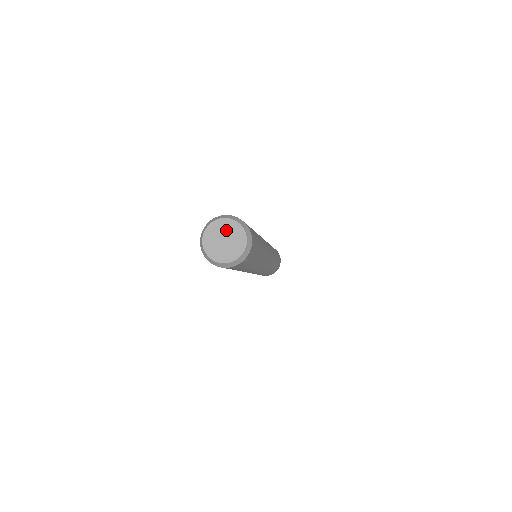
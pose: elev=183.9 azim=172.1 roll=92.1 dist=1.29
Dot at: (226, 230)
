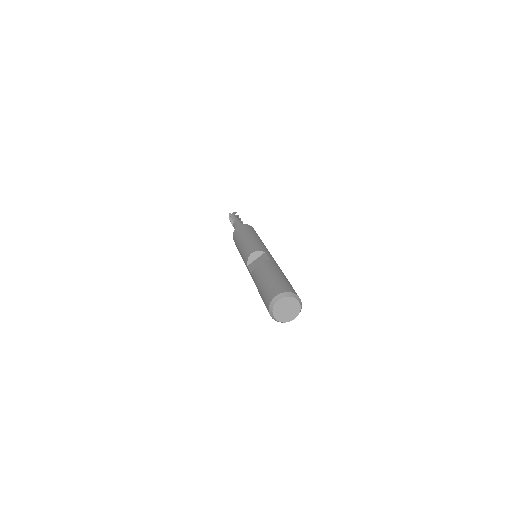
Dot at: (293, 306)
